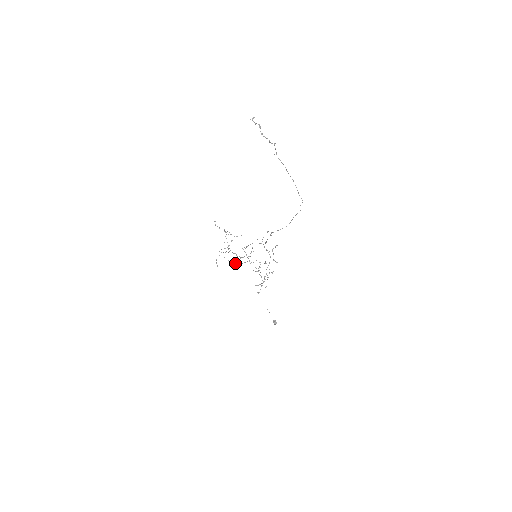
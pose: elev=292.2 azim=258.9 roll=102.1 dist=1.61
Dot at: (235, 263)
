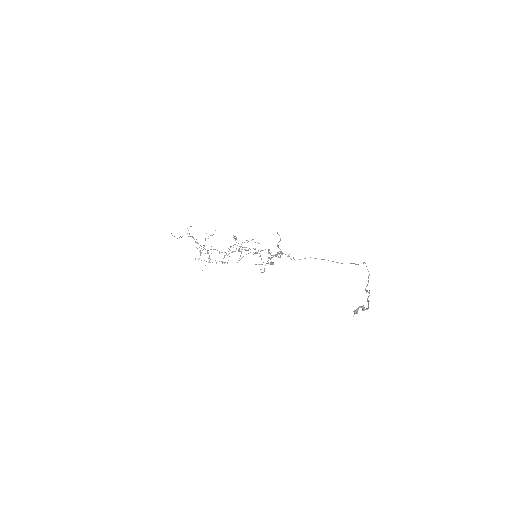
Dot at: (224, 263)
